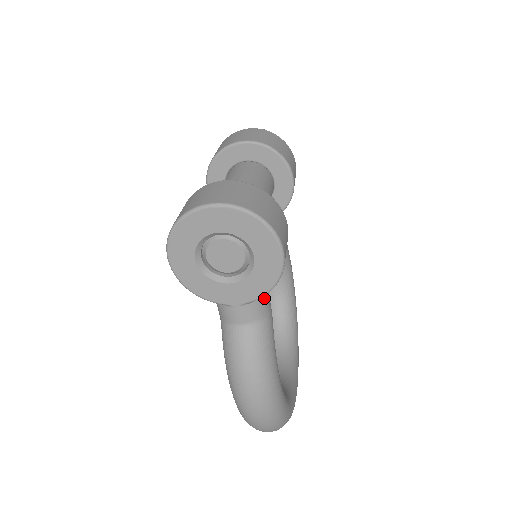
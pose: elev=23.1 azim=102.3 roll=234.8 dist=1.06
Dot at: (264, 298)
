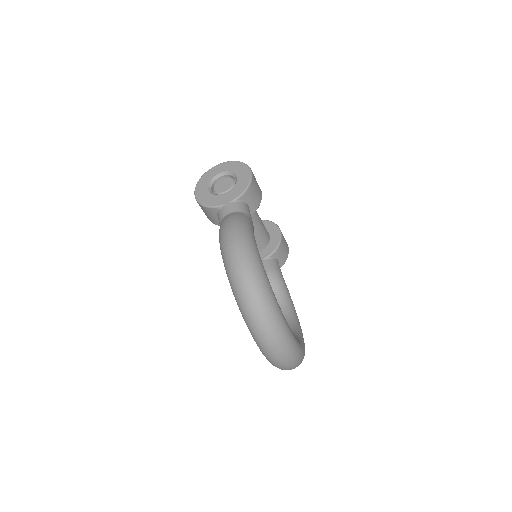
Dot at: (245, 206)
